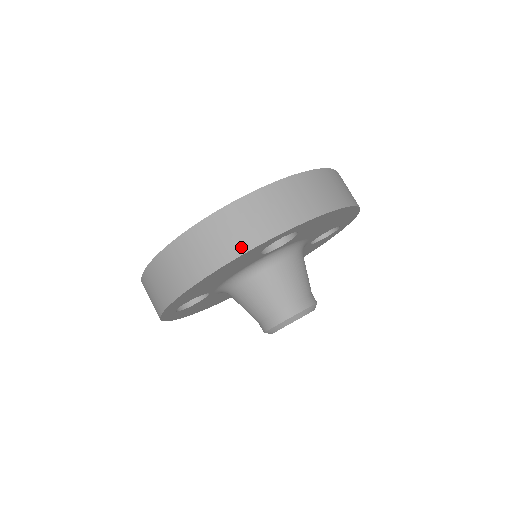
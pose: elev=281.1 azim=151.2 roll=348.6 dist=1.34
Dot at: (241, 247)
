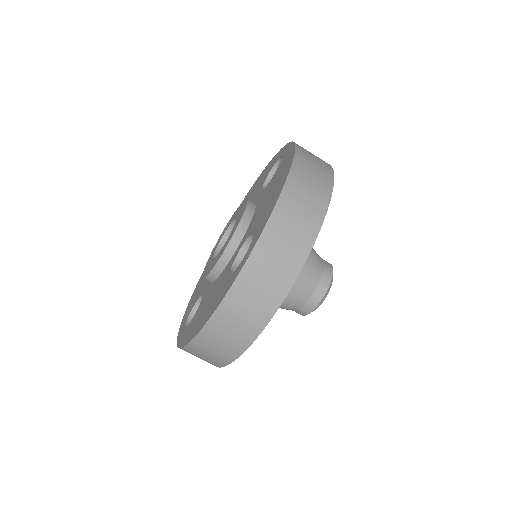
Dot at: (260, 323)
